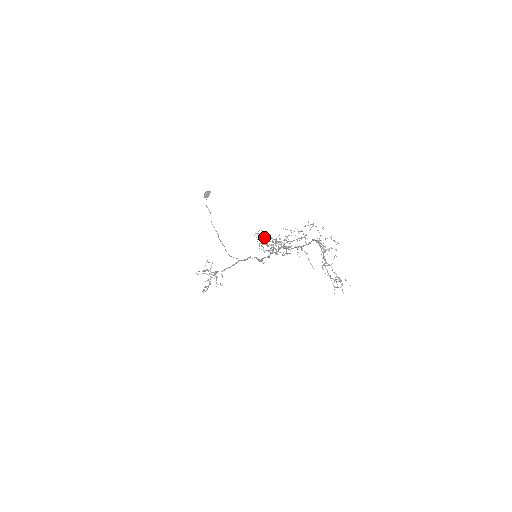
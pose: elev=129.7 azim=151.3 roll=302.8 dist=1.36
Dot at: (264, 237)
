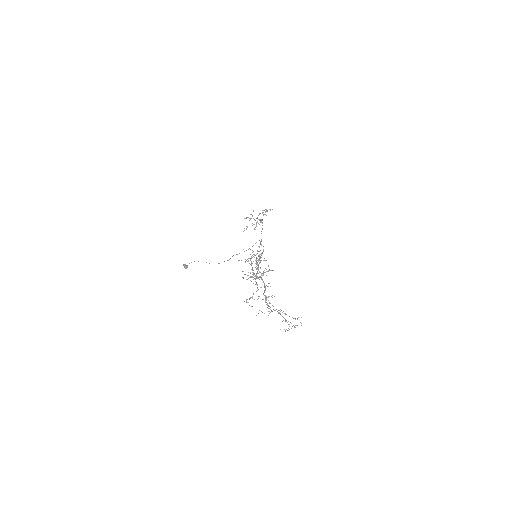
Dot at: occluded
